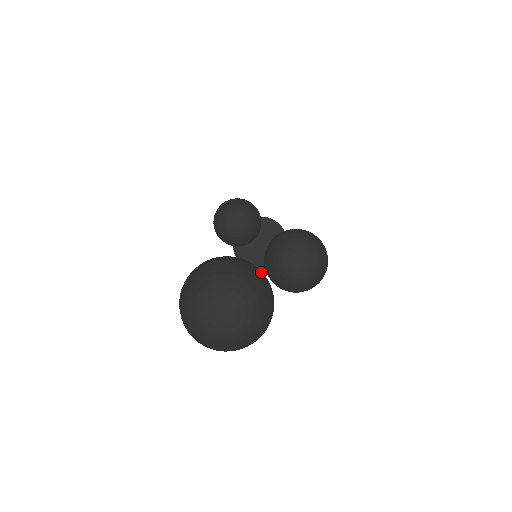
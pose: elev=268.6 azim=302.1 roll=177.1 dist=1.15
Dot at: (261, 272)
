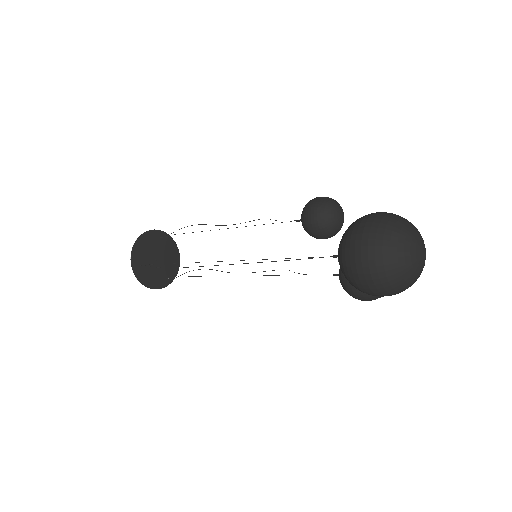
Dot at: occluded
